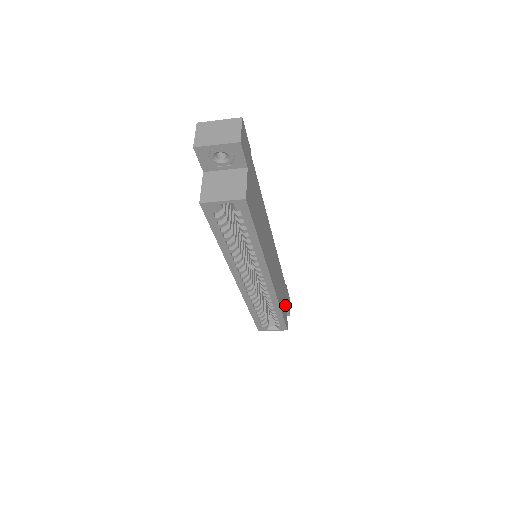
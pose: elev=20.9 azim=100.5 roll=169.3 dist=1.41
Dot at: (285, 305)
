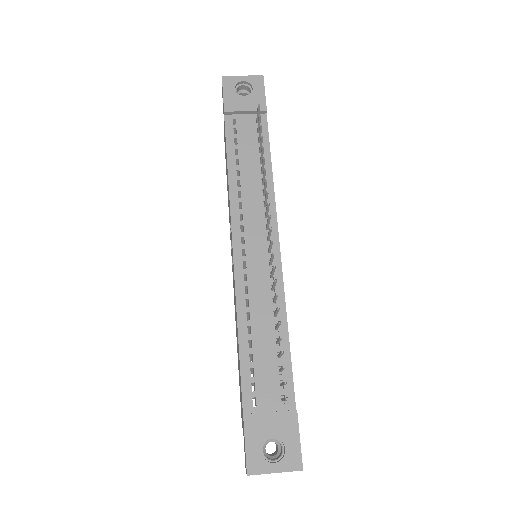
Dot at: occluded
